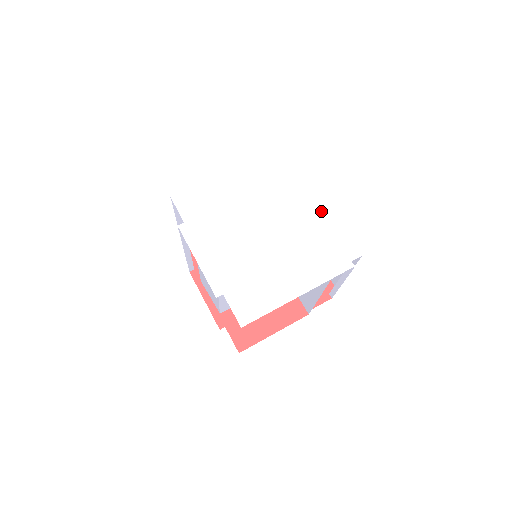
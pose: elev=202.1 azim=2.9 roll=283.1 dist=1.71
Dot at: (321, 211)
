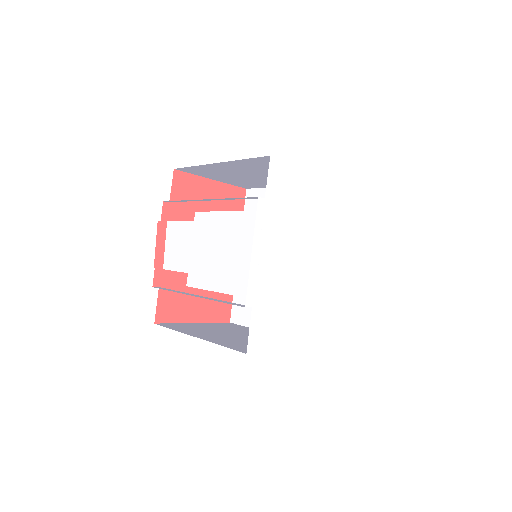
Dot at: (351, 277)
